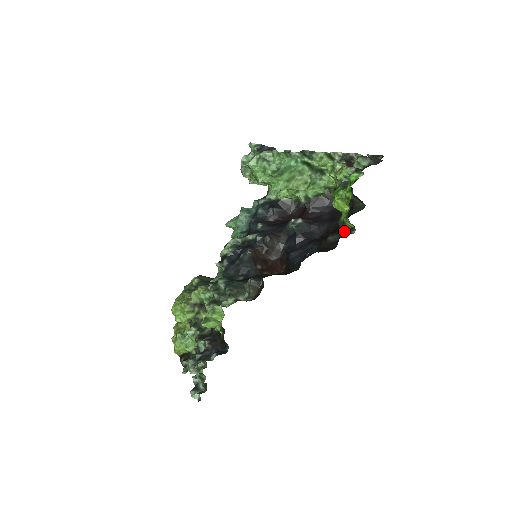
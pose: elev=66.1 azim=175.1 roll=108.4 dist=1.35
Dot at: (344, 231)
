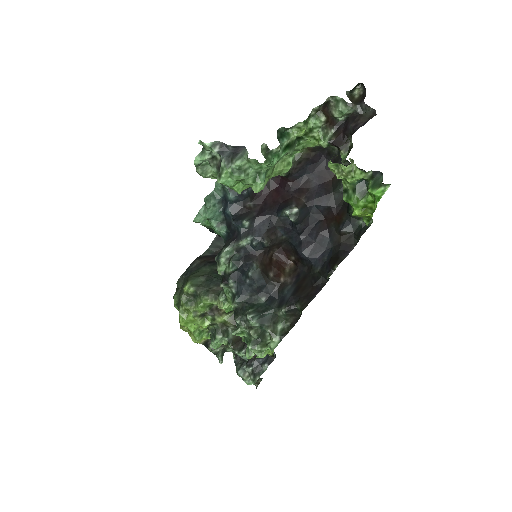
Dot at: (358, 220)
